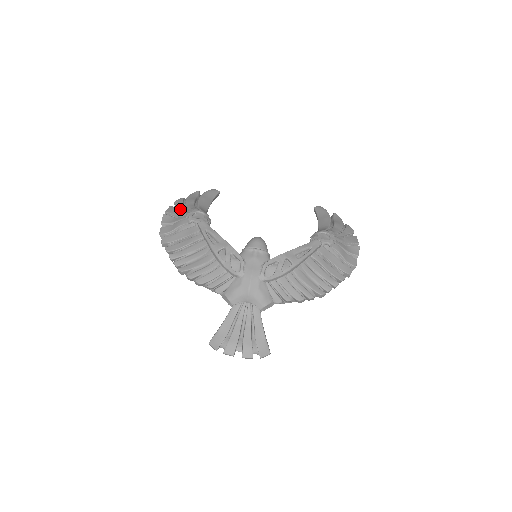
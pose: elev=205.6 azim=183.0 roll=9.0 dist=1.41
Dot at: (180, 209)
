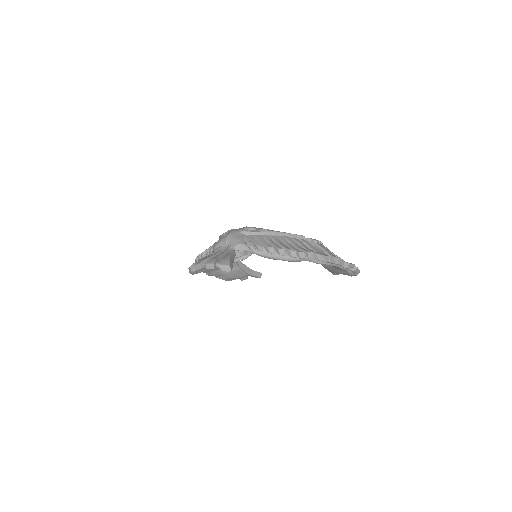
Dot at: occluded
